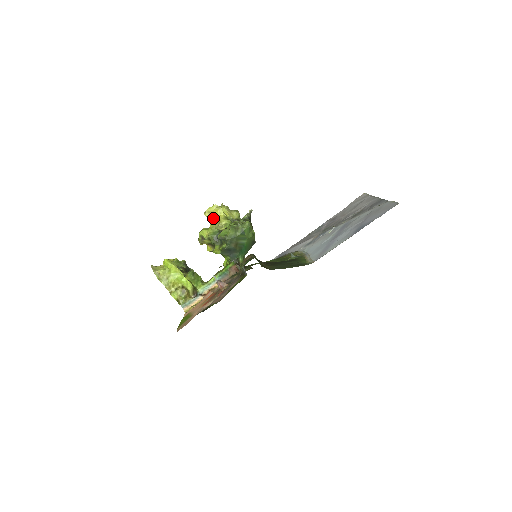
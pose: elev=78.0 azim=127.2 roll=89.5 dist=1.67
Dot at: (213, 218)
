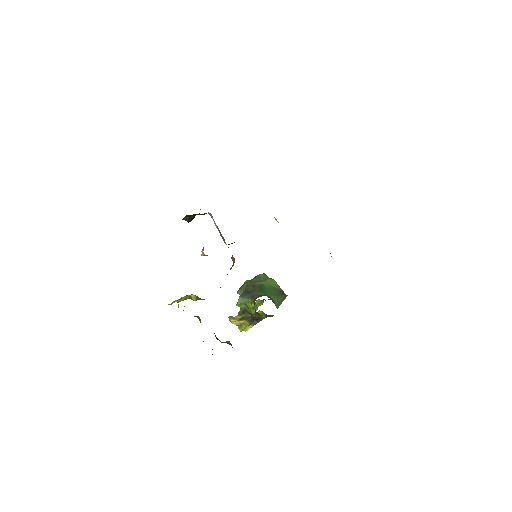
Dot at: occluded
